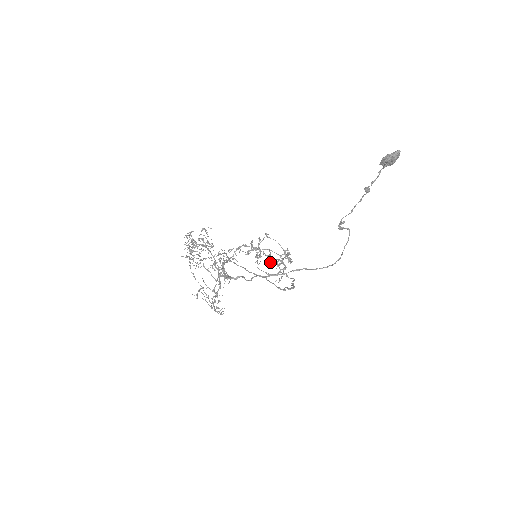
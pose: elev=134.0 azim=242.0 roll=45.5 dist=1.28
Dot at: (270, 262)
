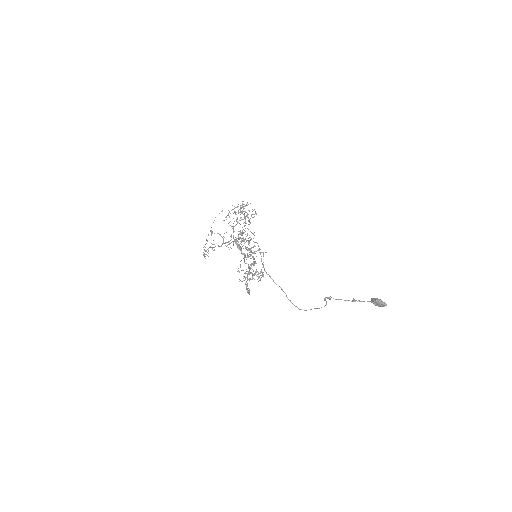
Dot at: (250, 267)
